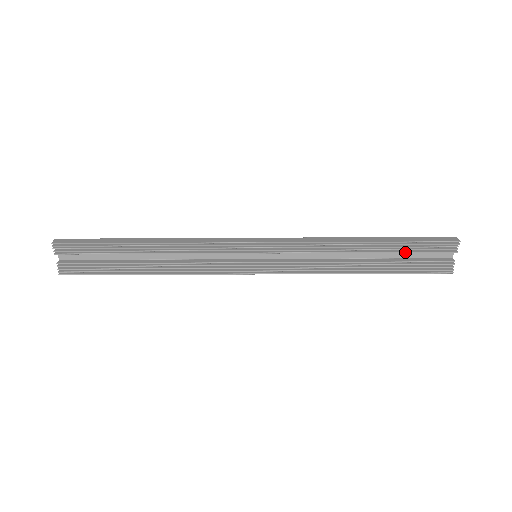
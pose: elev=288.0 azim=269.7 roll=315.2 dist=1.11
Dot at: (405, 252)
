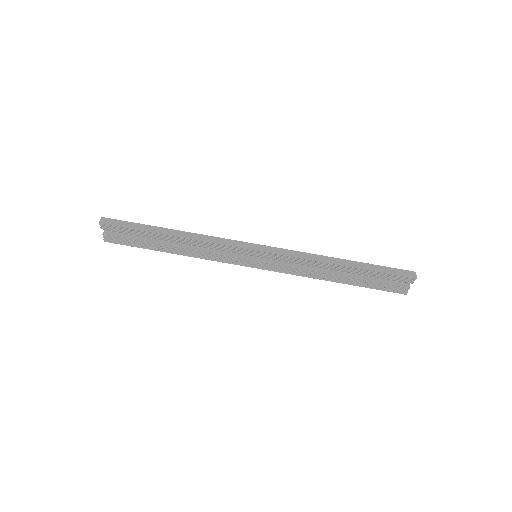
Dot at: (372, 276)
